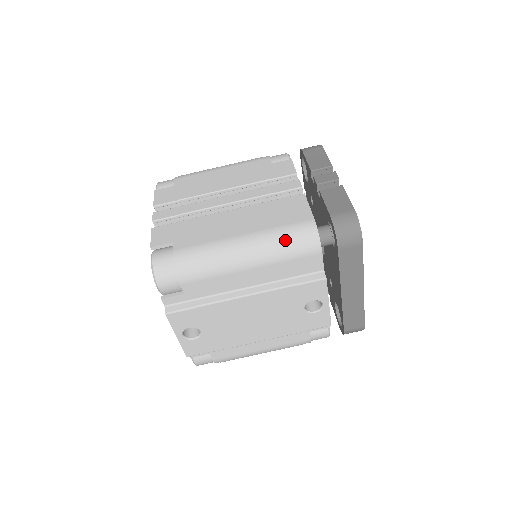
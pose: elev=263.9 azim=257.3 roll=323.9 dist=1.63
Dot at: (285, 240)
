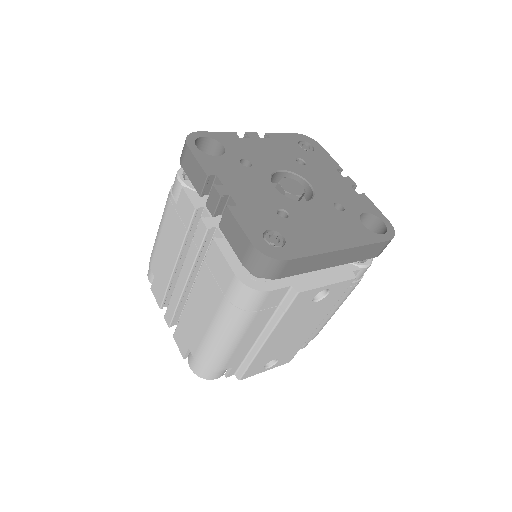
Dot at: (236, 309)
